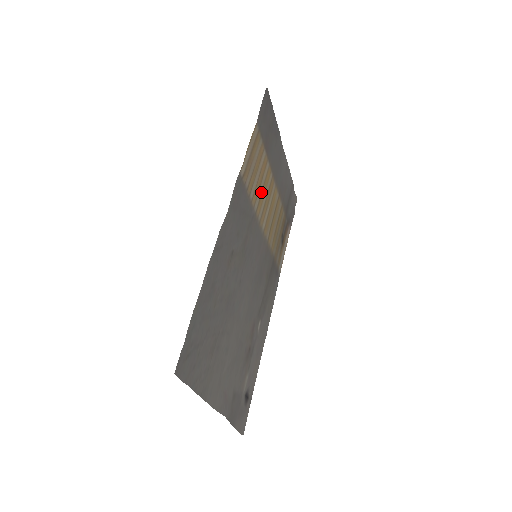
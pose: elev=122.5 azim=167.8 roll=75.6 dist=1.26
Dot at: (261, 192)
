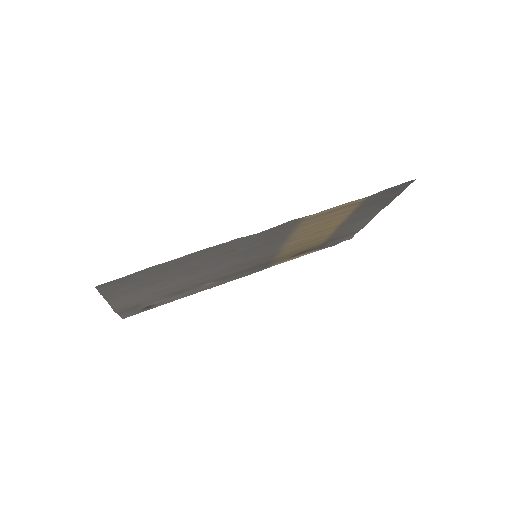
Dot at: (313, 229)
